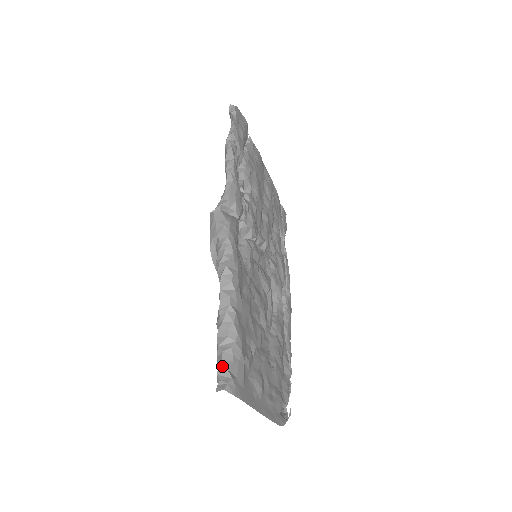
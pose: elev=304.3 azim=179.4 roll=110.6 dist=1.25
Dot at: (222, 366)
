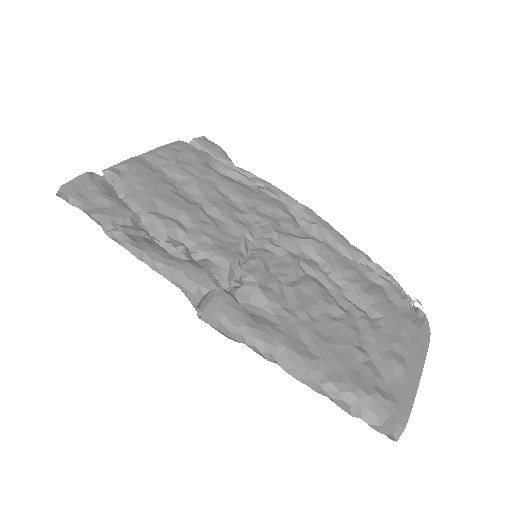
Dot at: (373, 427)
